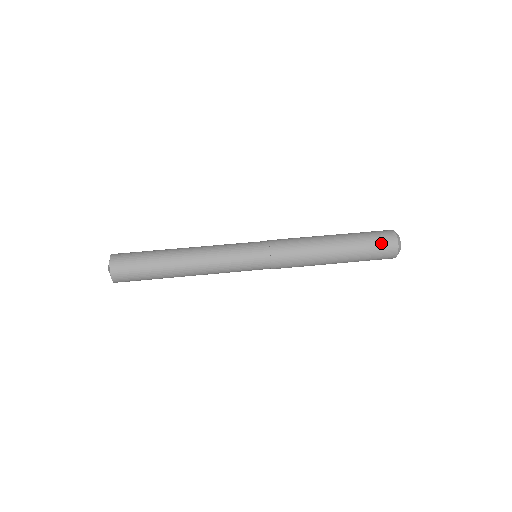
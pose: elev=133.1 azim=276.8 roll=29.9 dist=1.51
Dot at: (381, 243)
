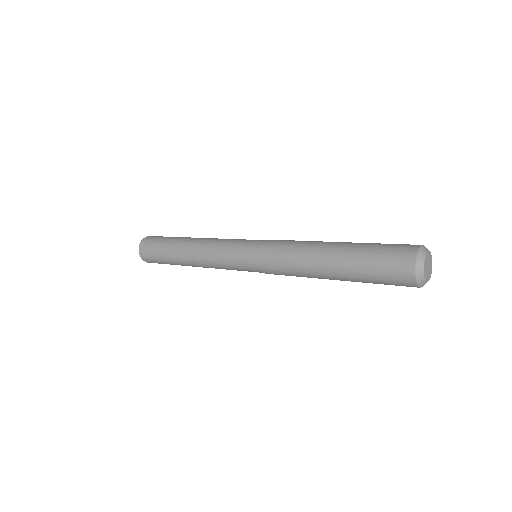
Dot at: occluded
